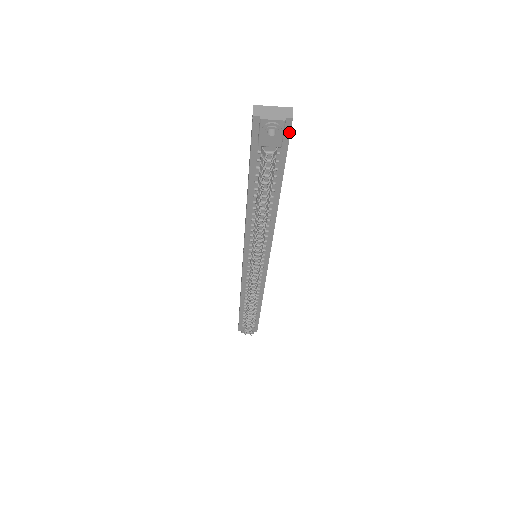
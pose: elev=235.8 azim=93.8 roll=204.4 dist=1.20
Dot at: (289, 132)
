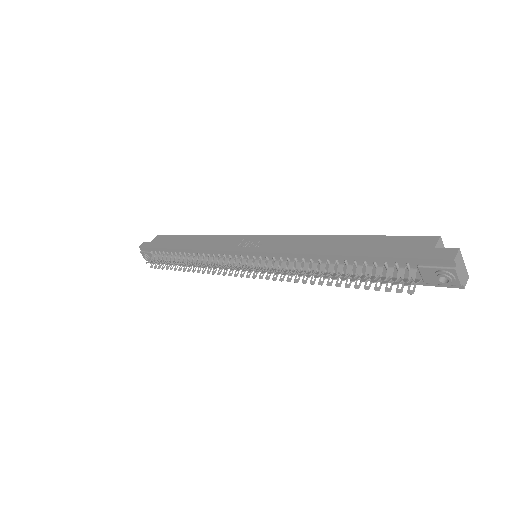
Dot at: (445, 286)
